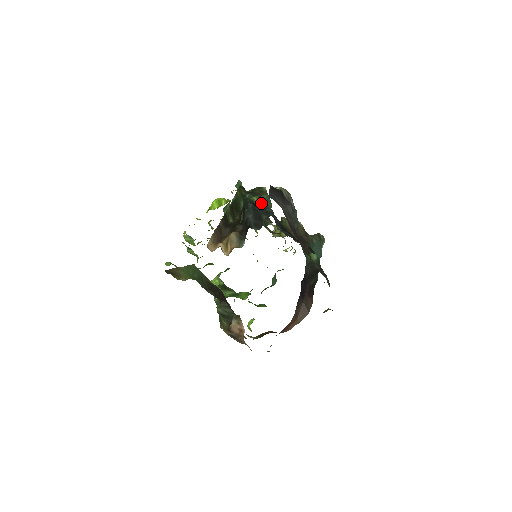
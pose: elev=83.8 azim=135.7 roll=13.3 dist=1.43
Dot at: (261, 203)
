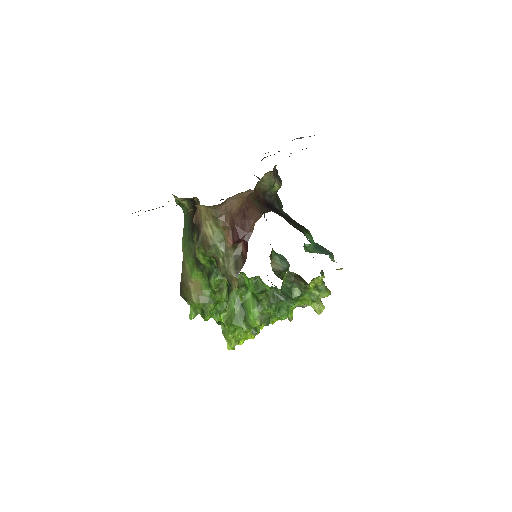
Dot at: occluded
